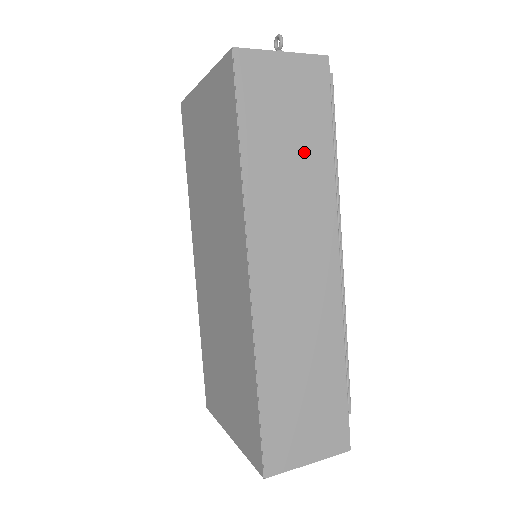
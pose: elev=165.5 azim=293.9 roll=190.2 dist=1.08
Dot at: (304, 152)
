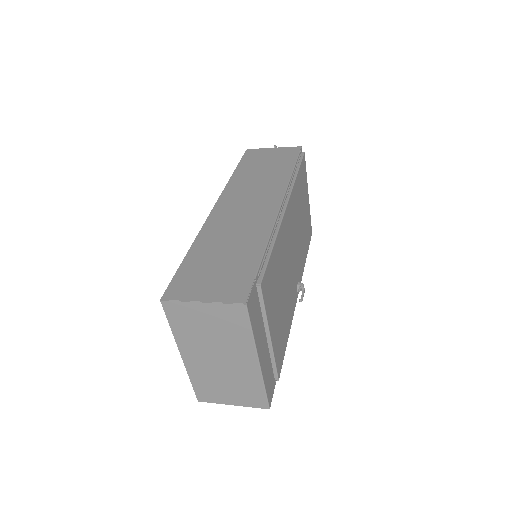
Dot at: (272, 171)
